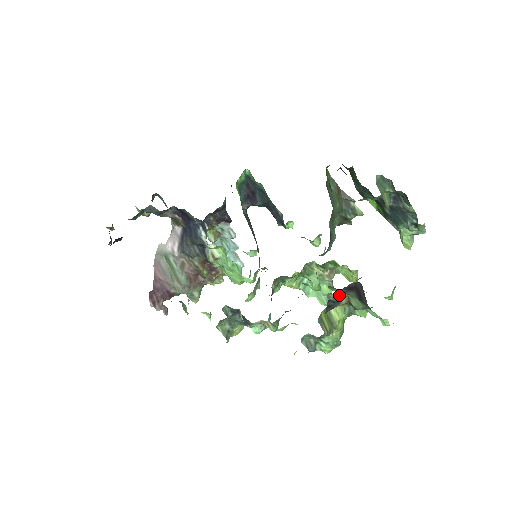
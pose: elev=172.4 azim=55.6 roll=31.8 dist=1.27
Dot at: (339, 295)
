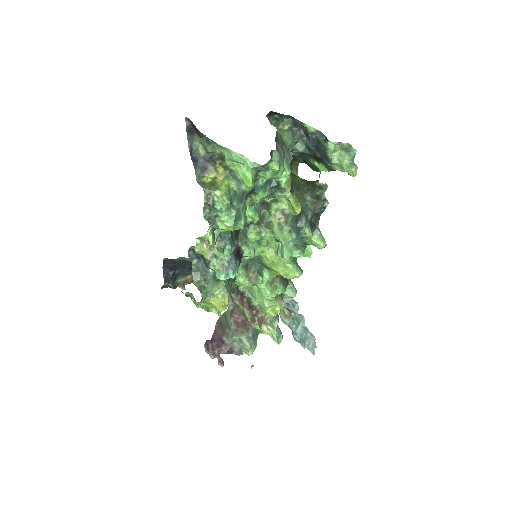
Dot at: (191, 144)
